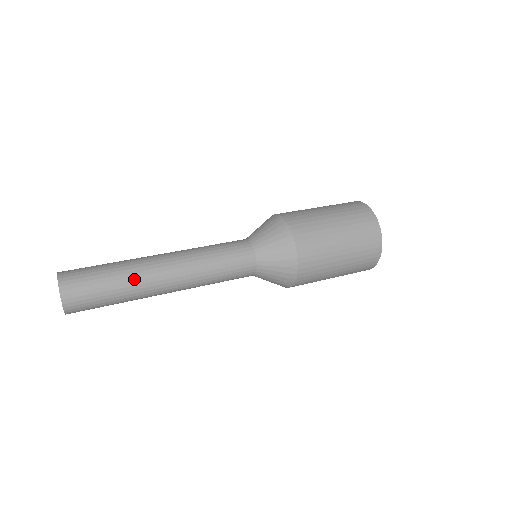
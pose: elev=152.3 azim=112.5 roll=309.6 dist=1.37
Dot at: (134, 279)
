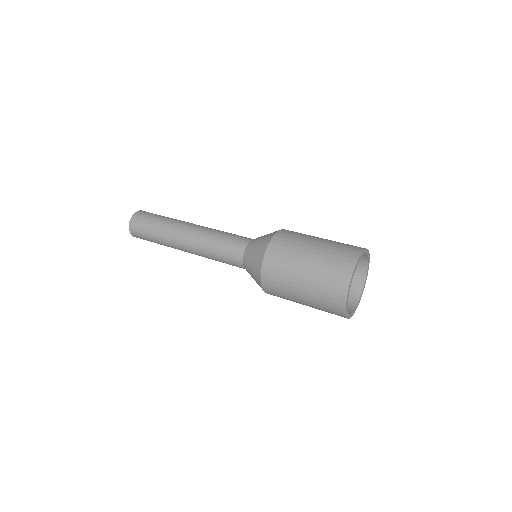
Dot at: (165, 235)
